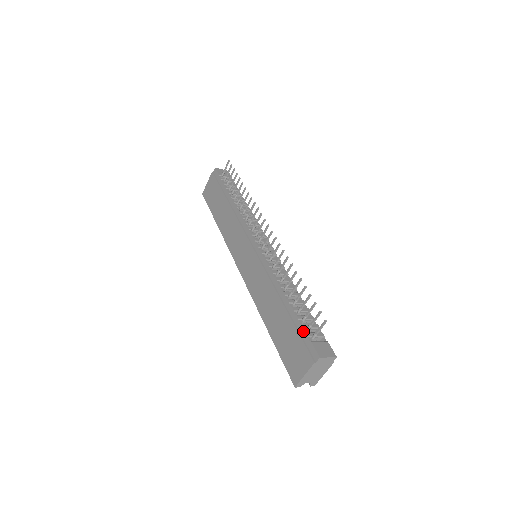
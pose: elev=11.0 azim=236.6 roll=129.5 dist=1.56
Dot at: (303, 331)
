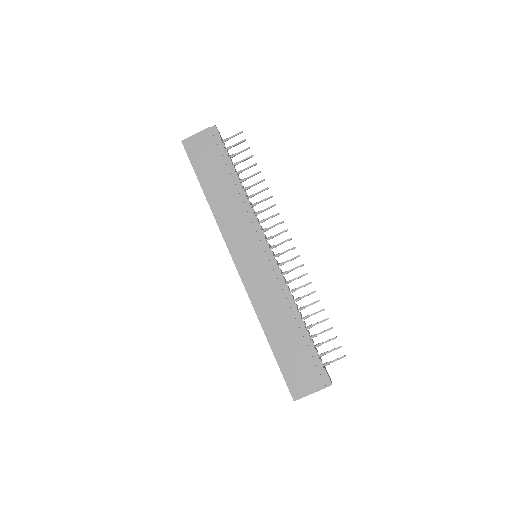
Dot at: (318, 357)
